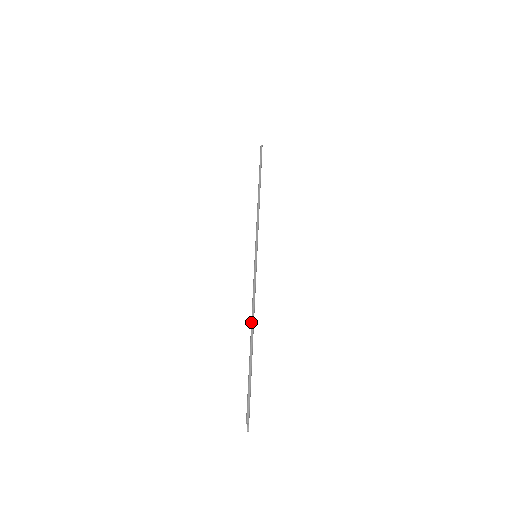
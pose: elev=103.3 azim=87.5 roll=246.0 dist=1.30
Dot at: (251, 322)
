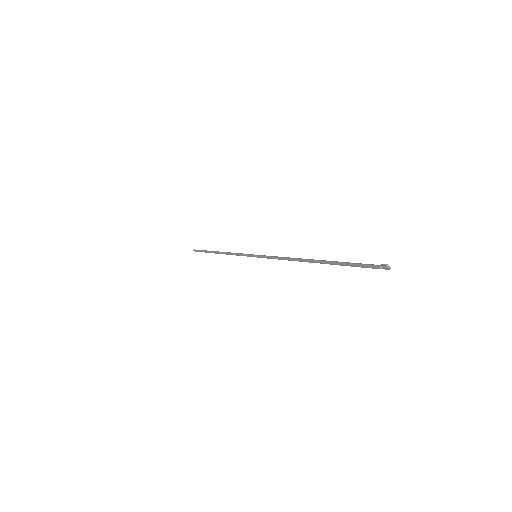
Dot at: occluded
